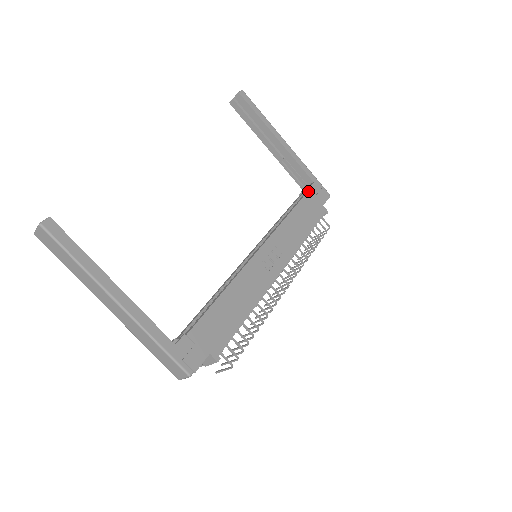
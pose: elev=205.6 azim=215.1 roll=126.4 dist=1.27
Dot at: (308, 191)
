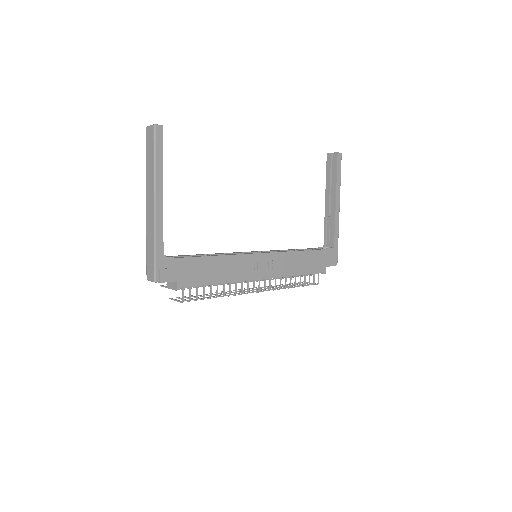
Dot at: (325, 249)
